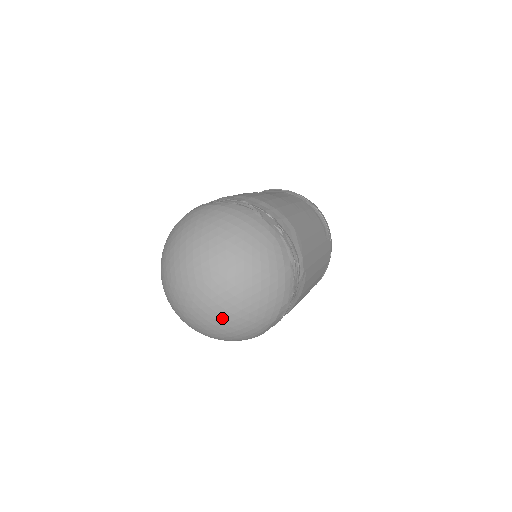
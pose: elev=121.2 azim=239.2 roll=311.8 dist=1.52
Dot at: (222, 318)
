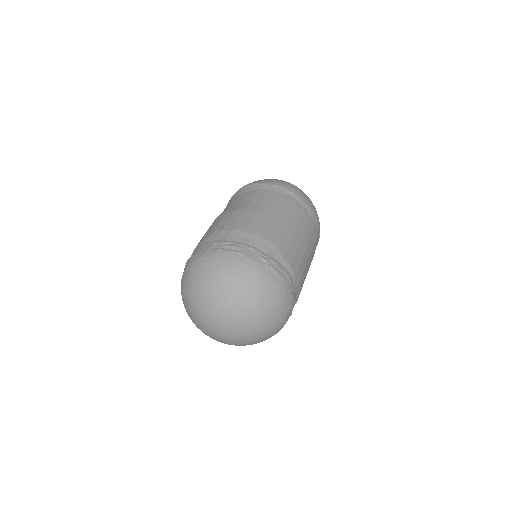
Dot at: (245, 340)
